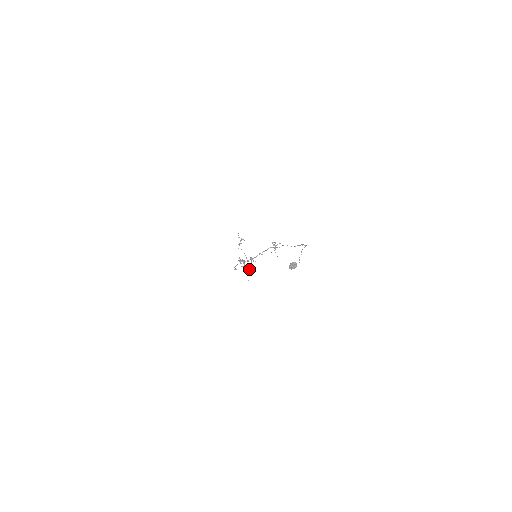
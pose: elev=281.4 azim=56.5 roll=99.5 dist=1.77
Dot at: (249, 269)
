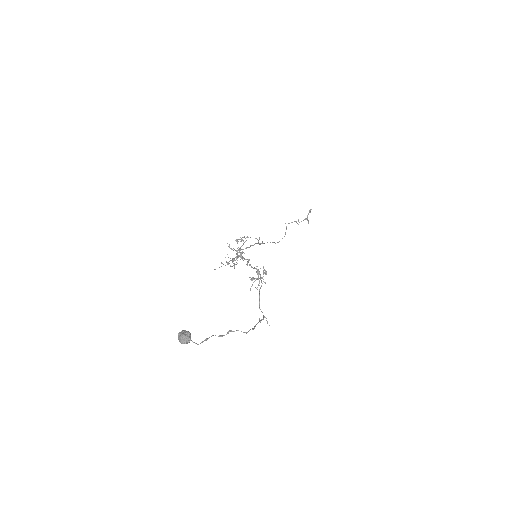
Dot at: (233, 259)
